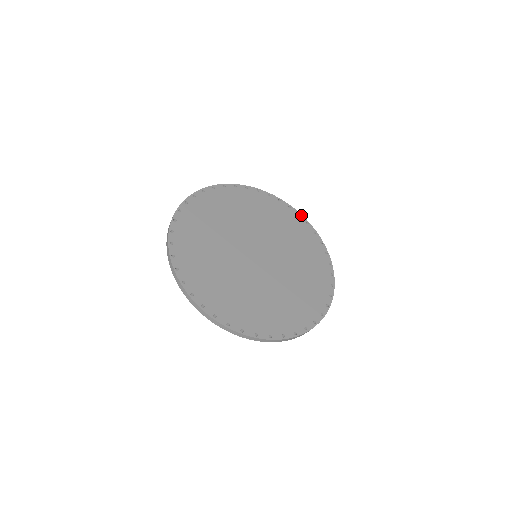
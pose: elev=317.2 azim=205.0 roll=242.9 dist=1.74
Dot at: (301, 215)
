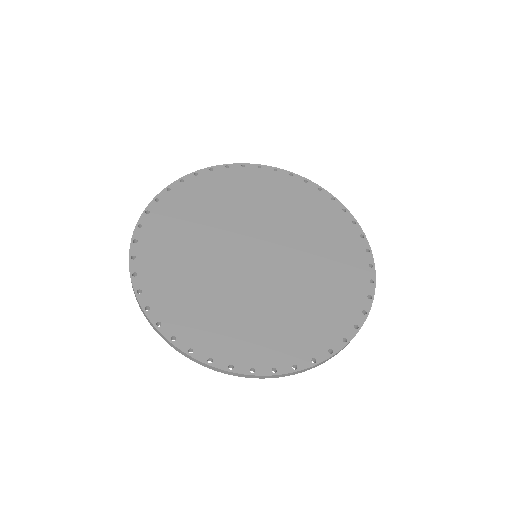
Dot at: (357, 223)
